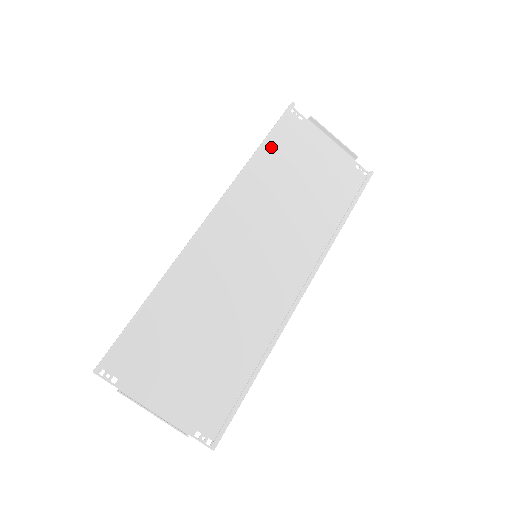
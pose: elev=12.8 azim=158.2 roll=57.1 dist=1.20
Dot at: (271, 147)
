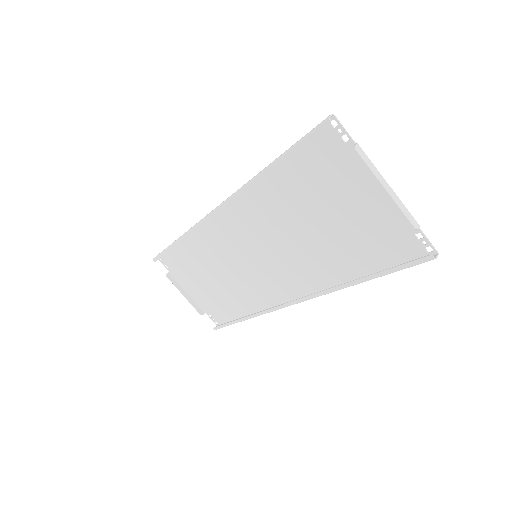
Dot at: (290, 166)
